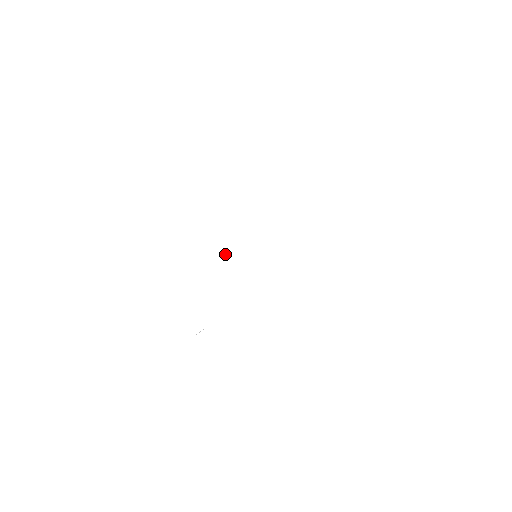
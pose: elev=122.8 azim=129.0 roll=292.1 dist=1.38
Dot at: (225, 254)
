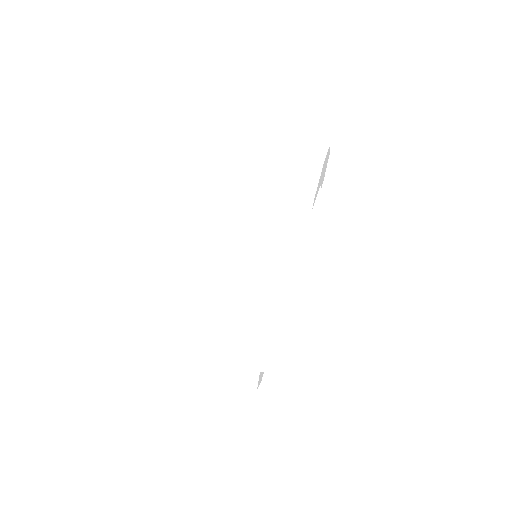
Dot at: (213, 278)
